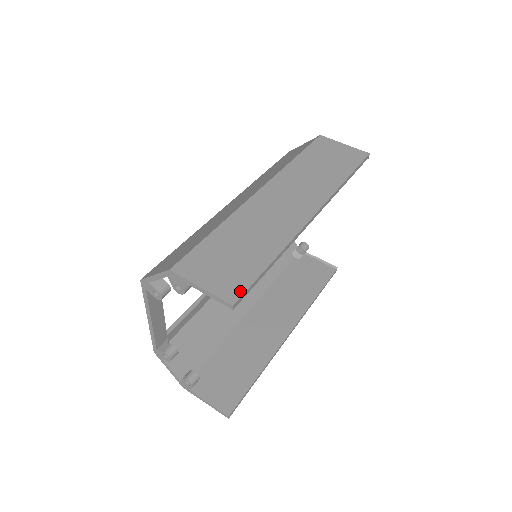
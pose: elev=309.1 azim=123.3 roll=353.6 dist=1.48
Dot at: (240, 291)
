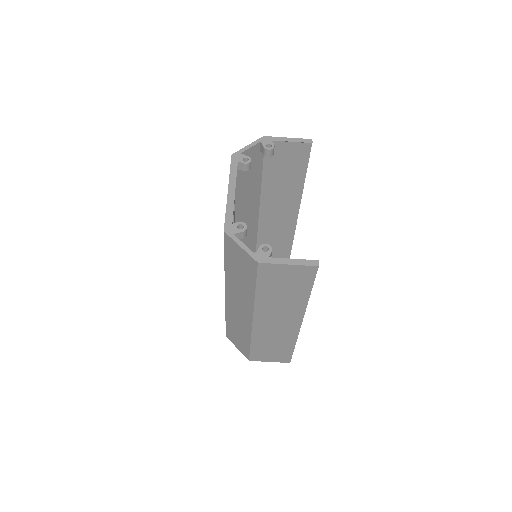
Dot at: (289, 359)
